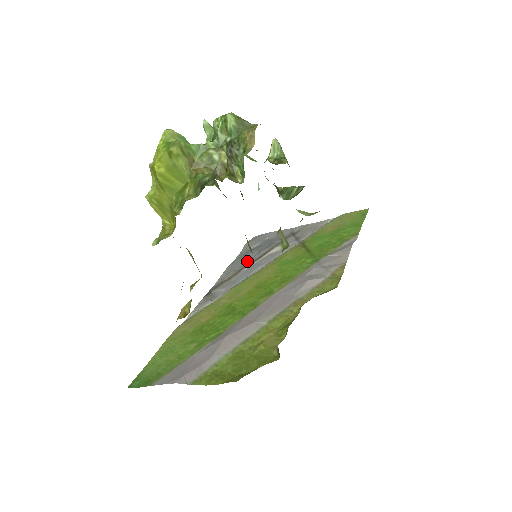
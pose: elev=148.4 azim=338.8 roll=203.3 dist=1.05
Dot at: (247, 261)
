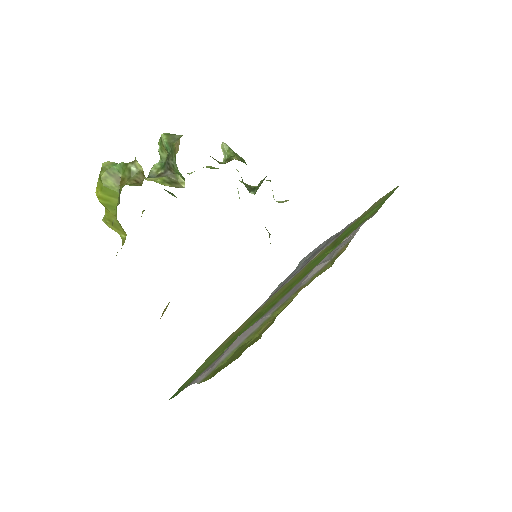
Dot at: occluded
